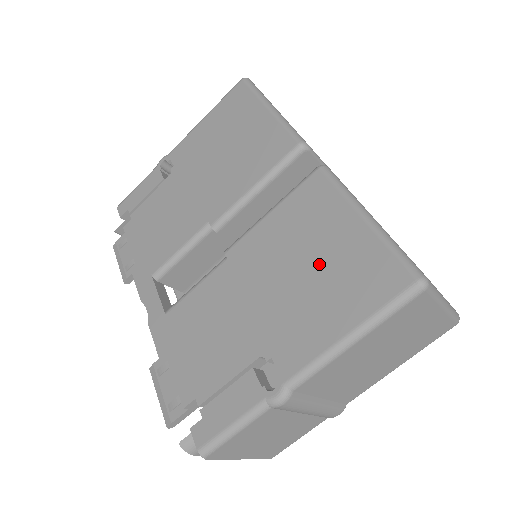
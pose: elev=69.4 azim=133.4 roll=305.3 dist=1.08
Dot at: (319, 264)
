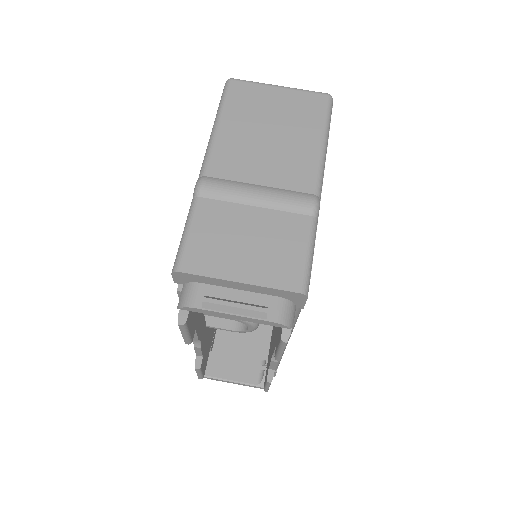
Dot at: occluded
